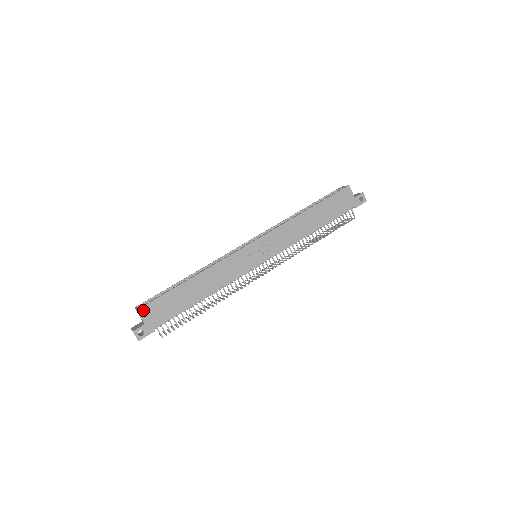
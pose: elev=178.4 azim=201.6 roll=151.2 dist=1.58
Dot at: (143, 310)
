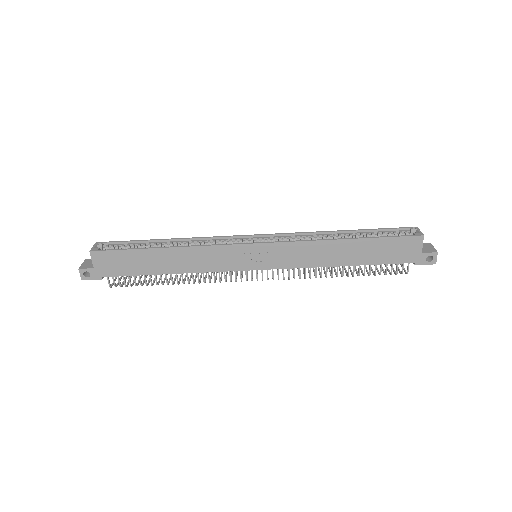
Dot at: (97, 254)
